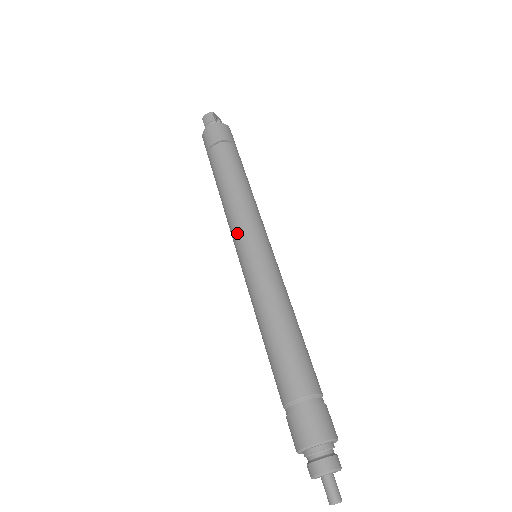
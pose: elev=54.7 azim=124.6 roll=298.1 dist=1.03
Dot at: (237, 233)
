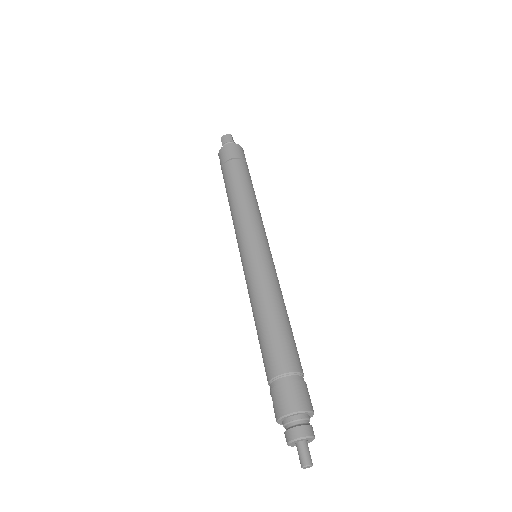
Dot at: (244, 233)
